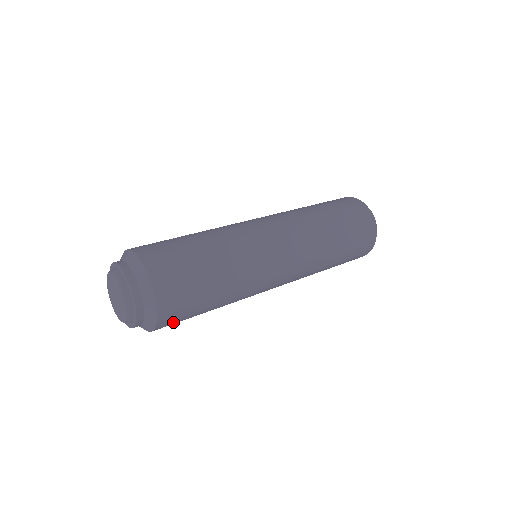
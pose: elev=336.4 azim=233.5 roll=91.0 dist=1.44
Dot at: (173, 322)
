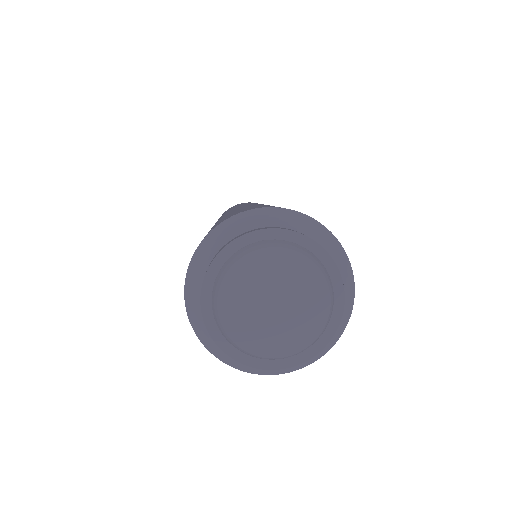
Dot at: occluded
